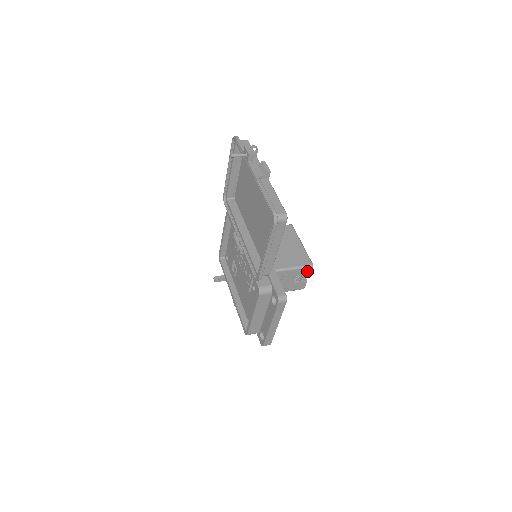
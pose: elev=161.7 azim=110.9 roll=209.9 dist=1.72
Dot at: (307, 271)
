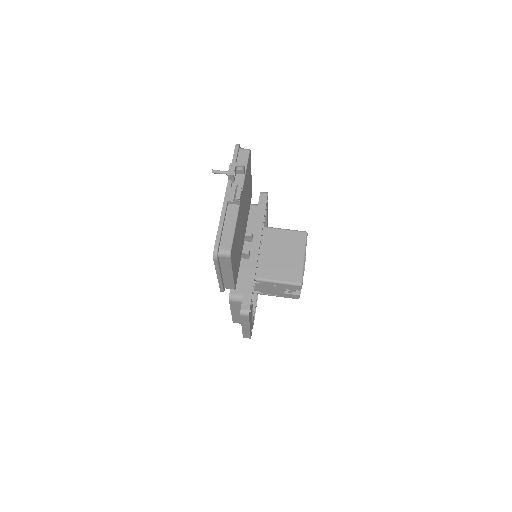
Dot at: (296, 287)
